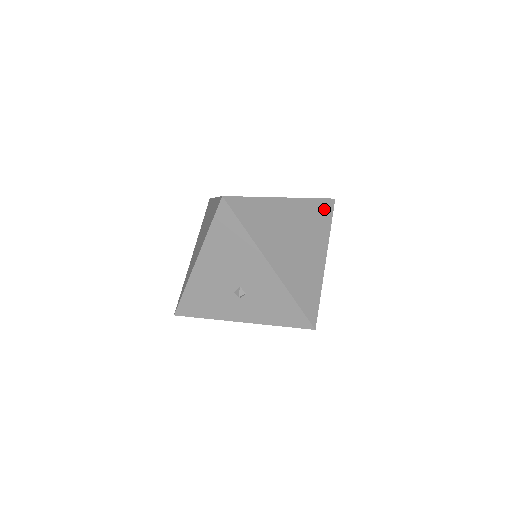
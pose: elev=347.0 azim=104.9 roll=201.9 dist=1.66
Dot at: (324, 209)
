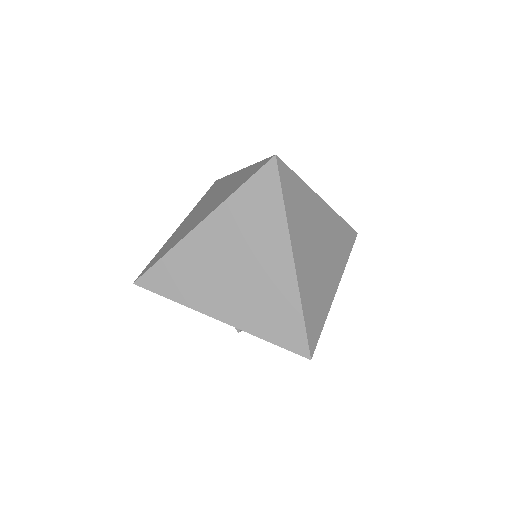
Dot at: (263, 188)
